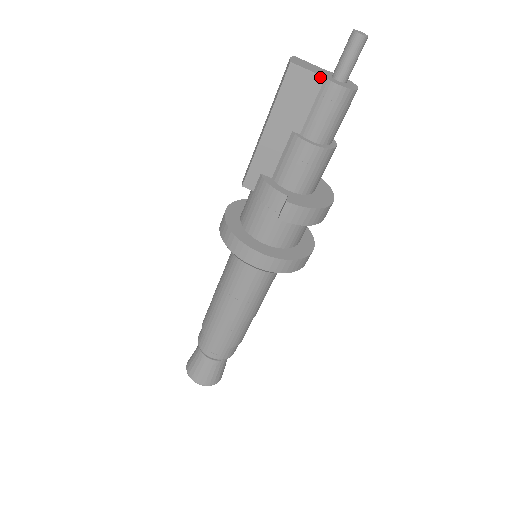
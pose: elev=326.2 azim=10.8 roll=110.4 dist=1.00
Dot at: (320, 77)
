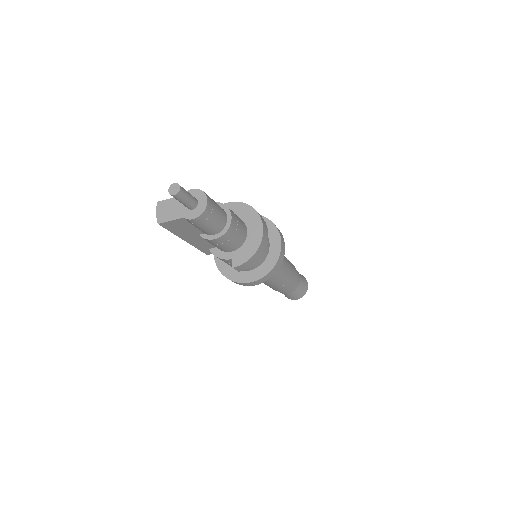
Dot at: (180, 219)
